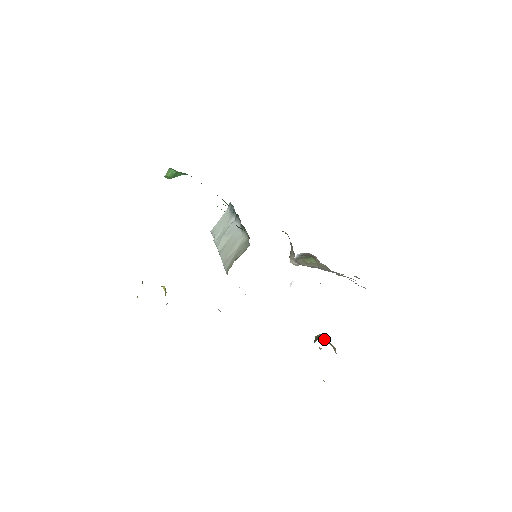
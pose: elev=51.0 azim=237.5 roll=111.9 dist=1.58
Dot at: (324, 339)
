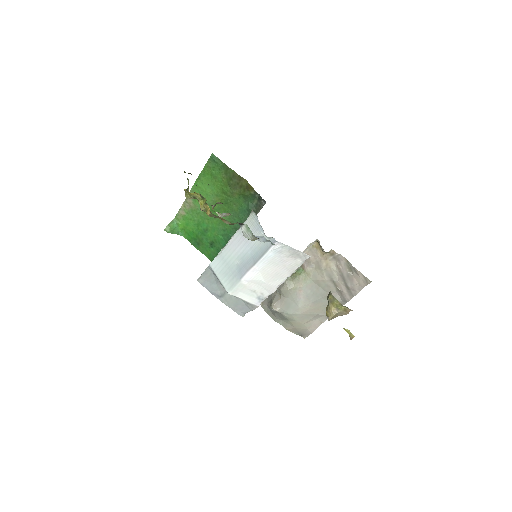
Dot at: occluded
